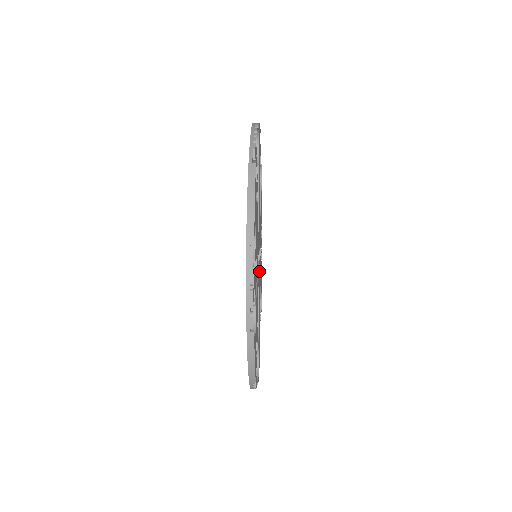
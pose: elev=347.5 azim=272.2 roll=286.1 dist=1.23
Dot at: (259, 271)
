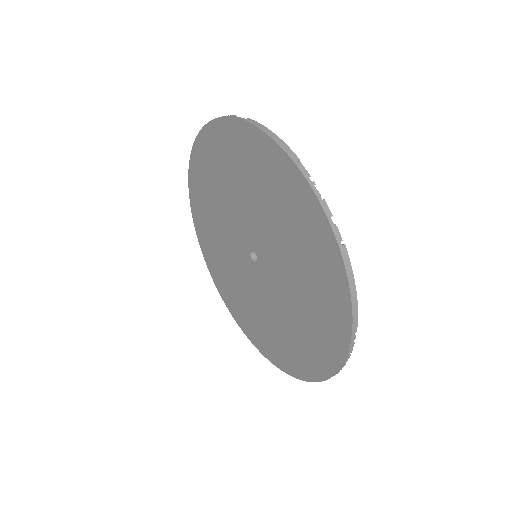
Dot at: occluded
